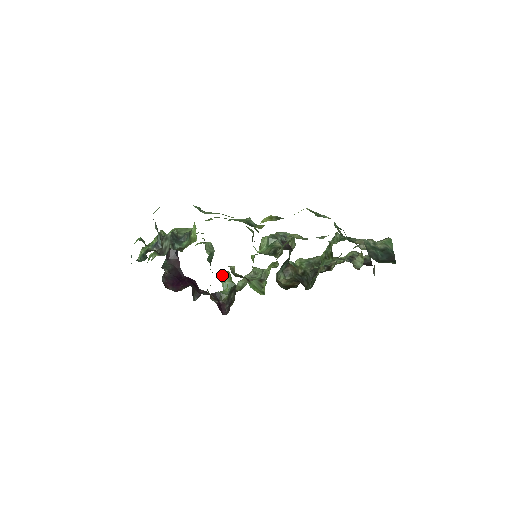
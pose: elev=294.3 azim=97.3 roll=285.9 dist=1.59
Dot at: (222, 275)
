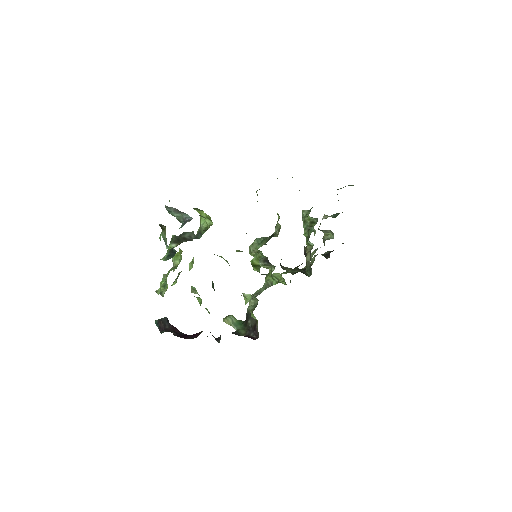
Dot at: (226, 318)
